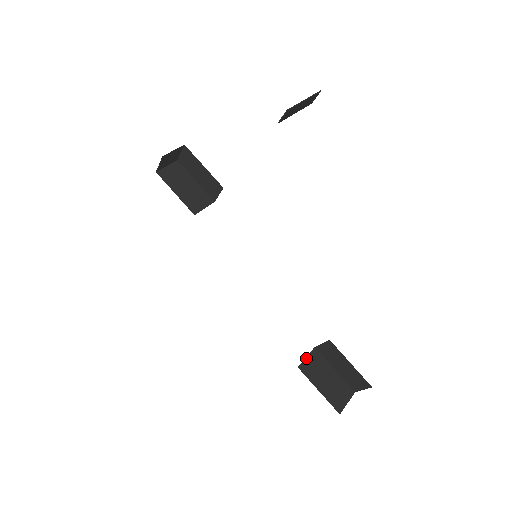
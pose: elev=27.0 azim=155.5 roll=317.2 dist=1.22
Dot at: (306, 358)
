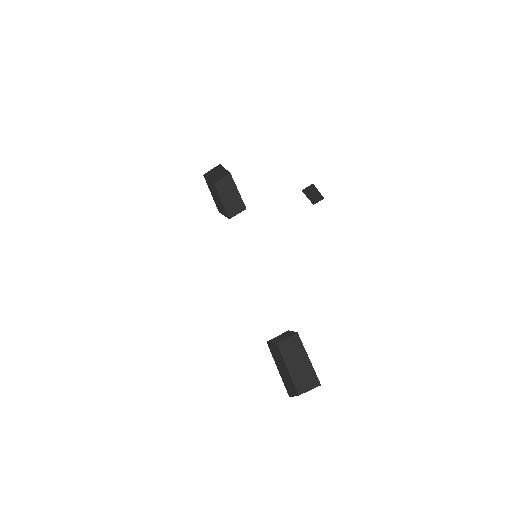
Dot at: (271, 343)
